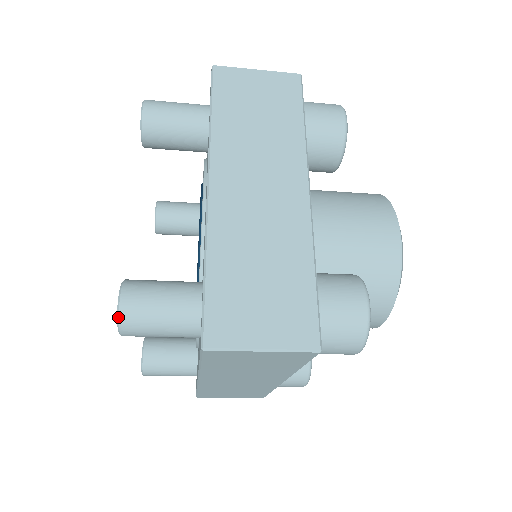
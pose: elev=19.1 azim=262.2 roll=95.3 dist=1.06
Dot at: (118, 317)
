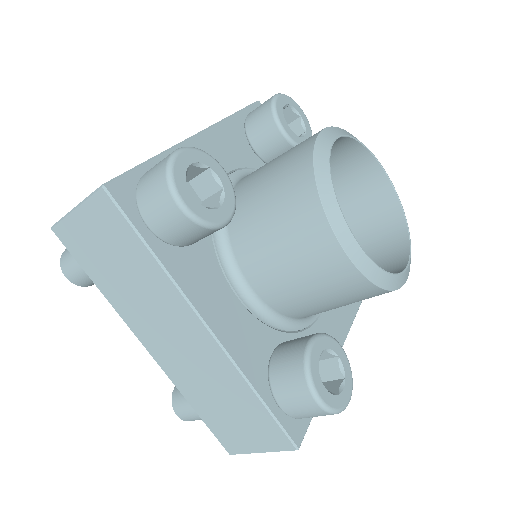
Dot at: (61, 258)
